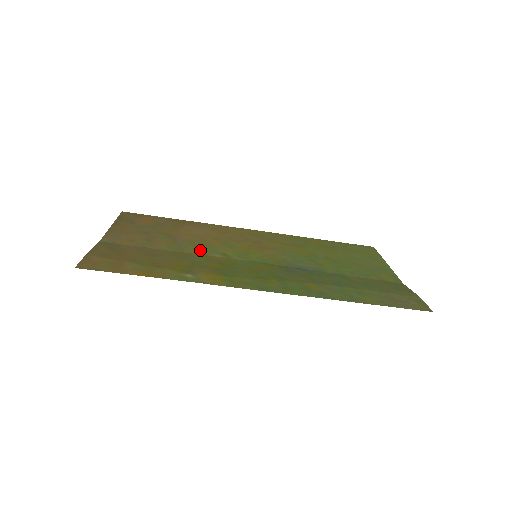
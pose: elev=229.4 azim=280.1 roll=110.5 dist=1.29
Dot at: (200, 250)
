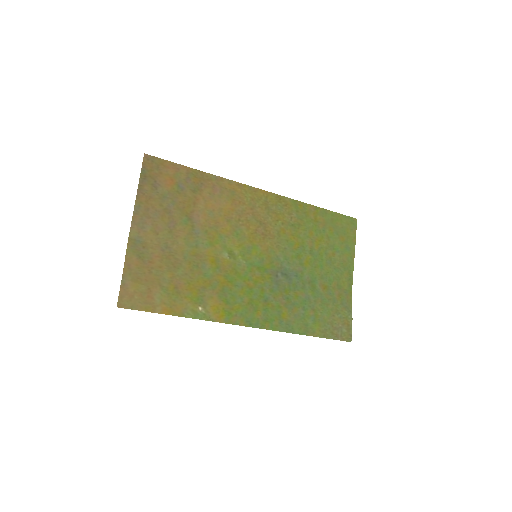
Dot at: (213, 247)
